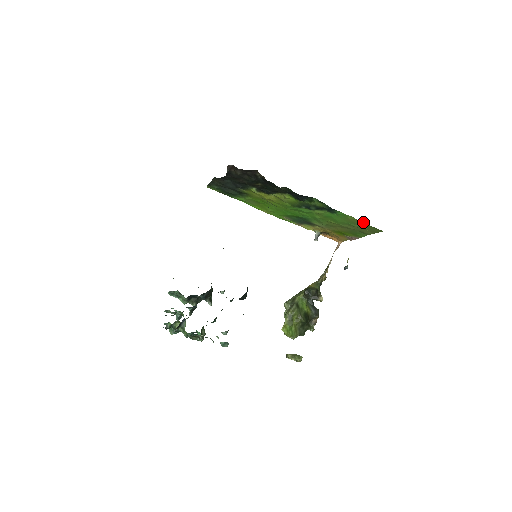
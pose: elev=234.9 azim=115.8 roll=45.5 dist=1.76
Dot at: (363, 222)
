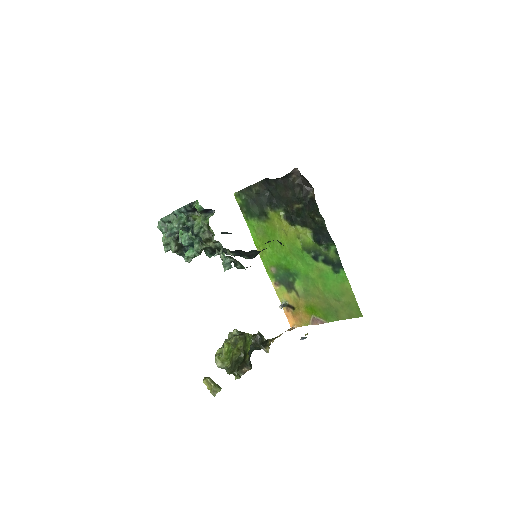
Dot at: (354, 295)
